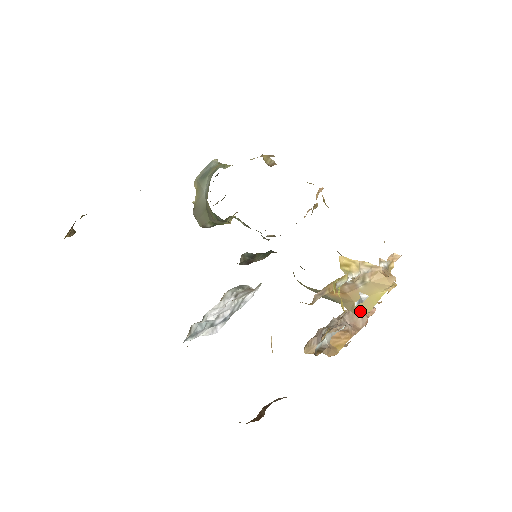
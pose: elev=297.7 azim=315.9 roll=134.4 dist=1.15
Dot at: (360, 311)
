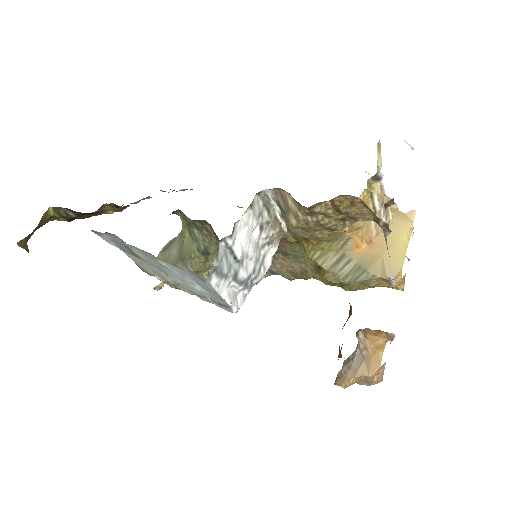
Dot at: (392, 269)
